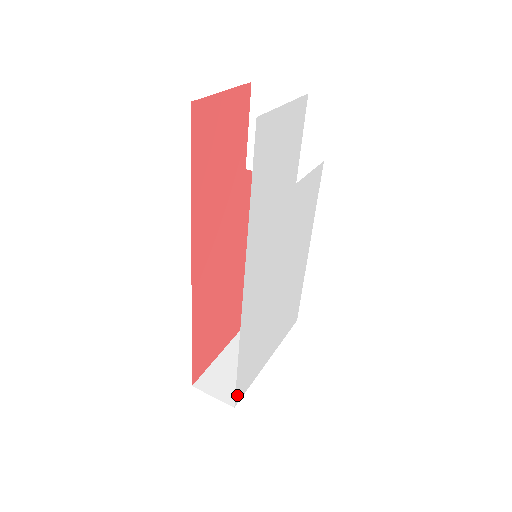
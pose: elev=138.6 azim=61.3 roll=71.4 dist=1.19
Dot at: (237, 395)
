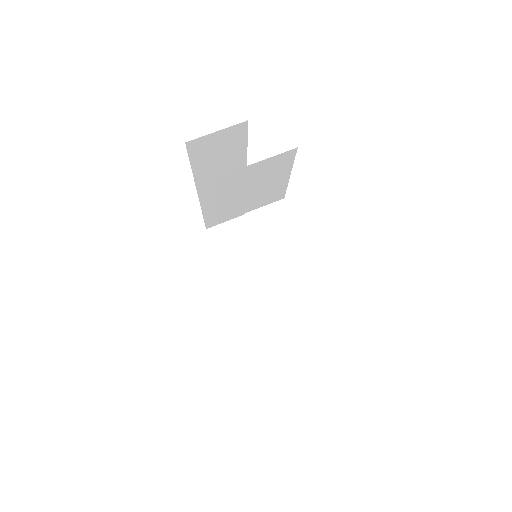
Dot at: occluded
